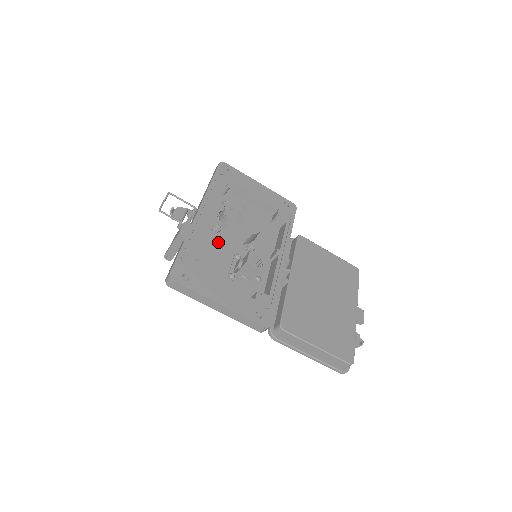
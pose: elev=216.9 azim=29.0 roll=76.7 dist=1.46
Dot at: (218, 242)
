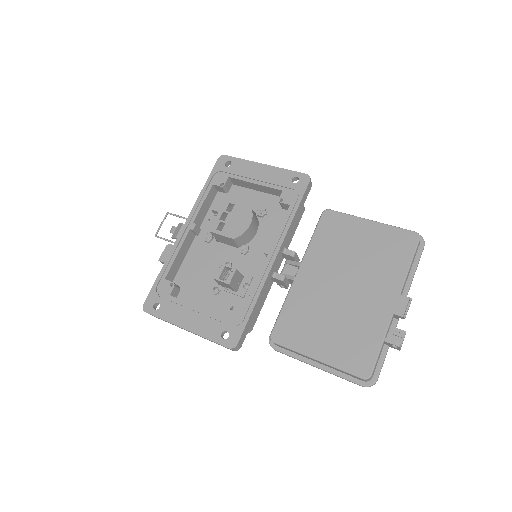
Dot at: (210, 253)
